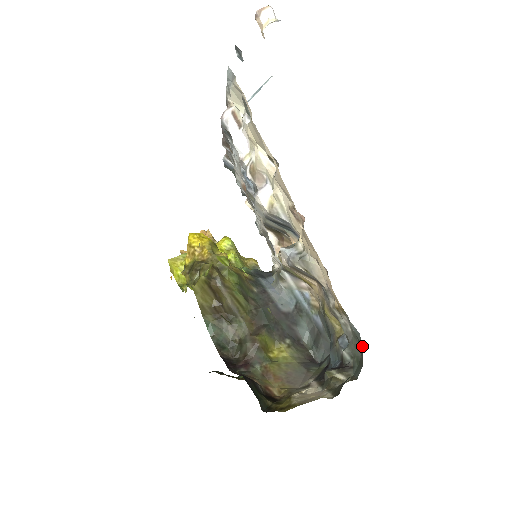
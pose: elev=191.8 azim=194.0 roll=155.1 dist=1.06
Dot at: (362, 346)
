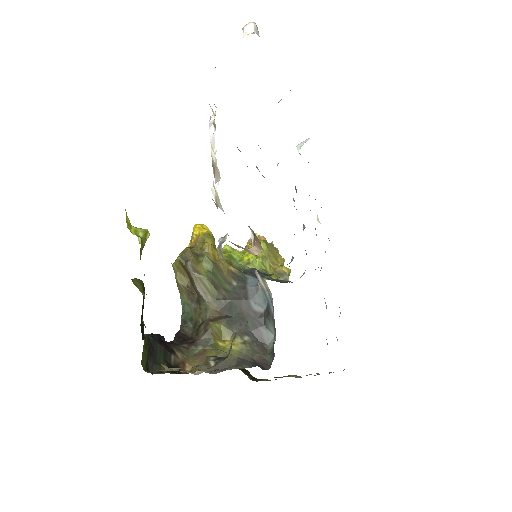
Dot at: occluded
